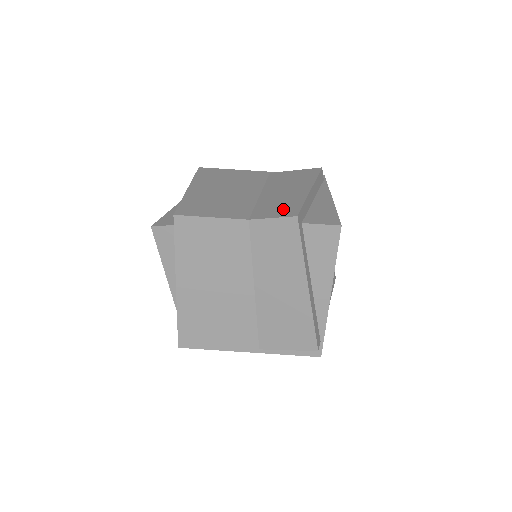
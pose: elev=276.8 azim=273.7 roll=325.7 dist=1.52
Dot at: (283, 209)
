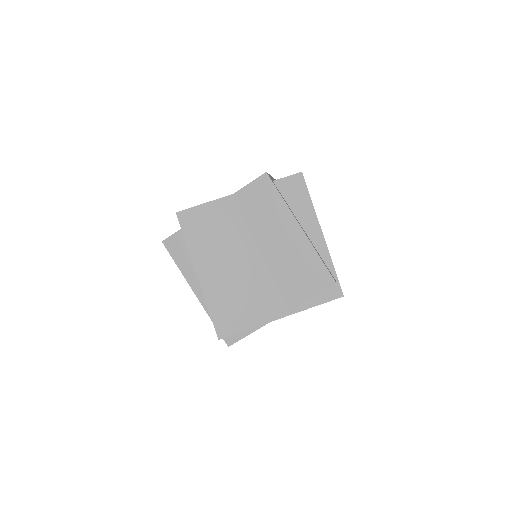
Dot at: occluded
